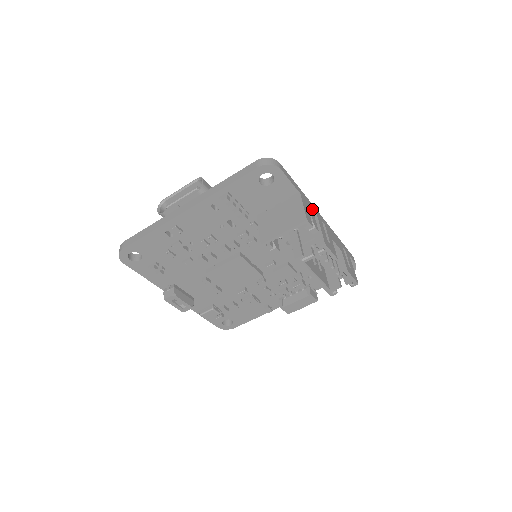
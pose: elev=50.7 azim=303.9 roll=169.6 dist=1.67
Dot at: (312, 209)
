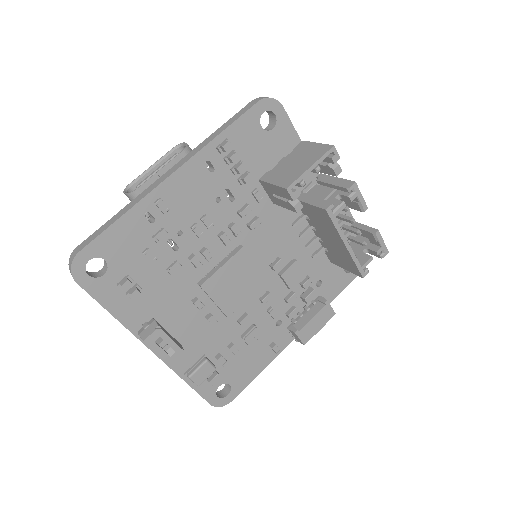
Dot at: occluded
